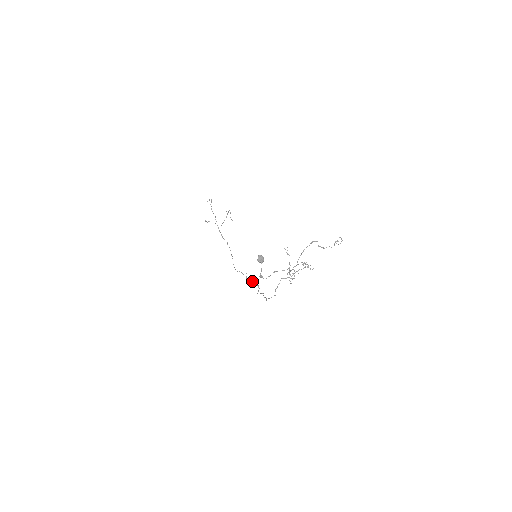
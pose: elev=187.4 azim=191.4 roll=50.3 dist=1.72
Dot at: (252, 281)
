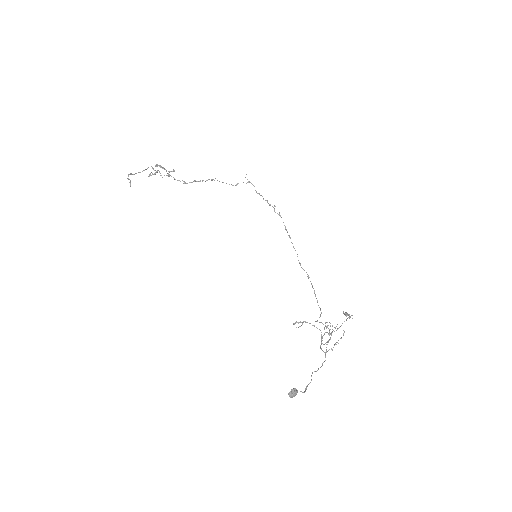
Dot at: occluded
